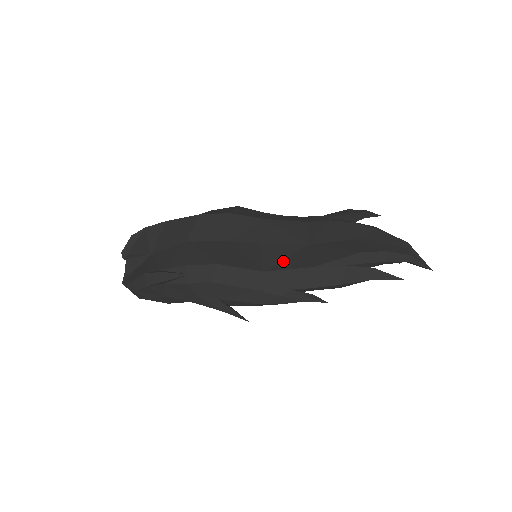
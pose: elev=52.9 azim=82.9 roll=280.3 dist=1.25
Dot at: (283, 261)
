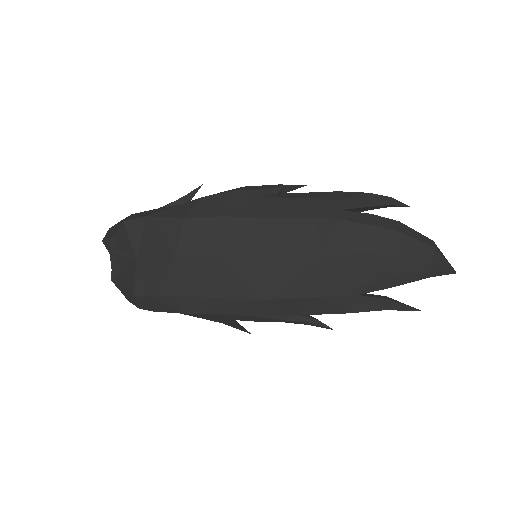
Dot at: (286, 284)
